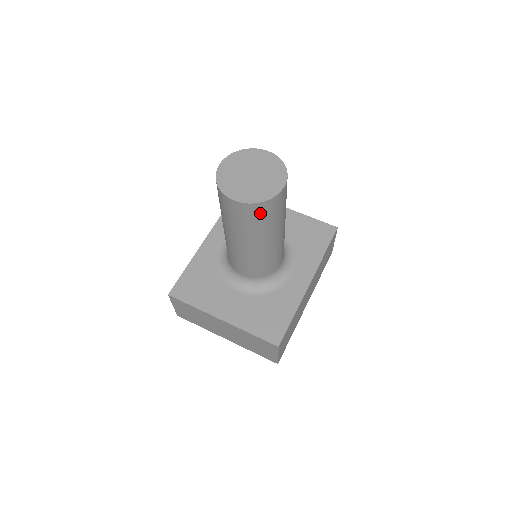
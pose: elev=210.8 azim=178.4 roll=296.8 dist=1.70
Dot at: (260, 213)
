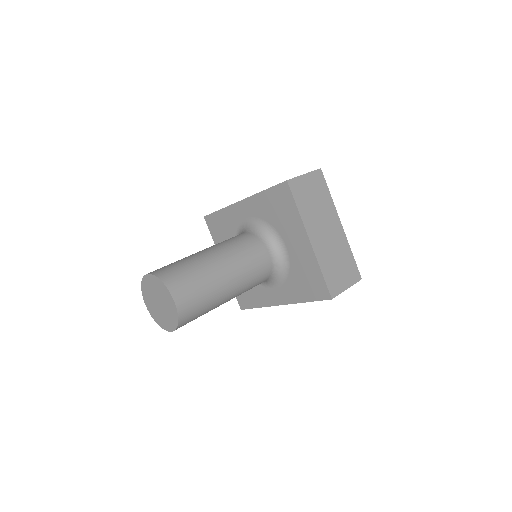
Dot at: occluded
